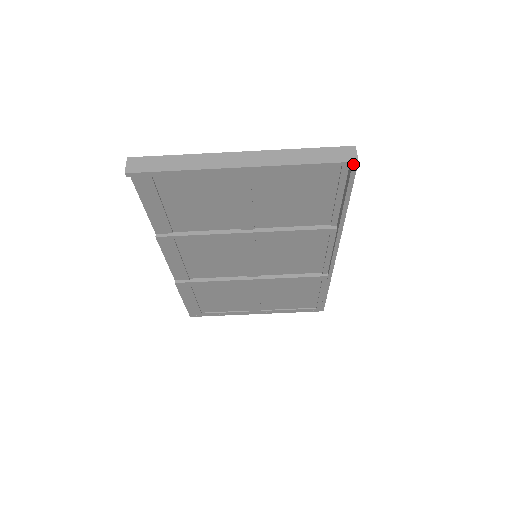
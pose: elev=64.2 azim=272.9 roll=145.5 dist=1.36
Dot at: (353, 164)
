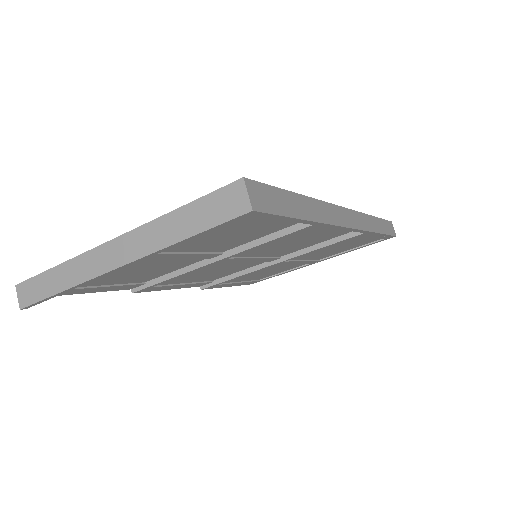
Dot at: (249, 214)
